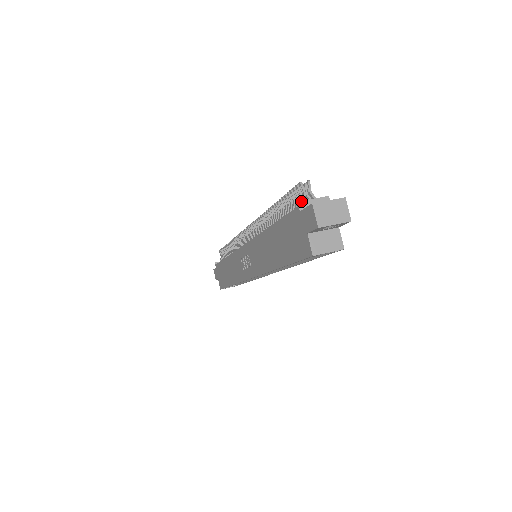
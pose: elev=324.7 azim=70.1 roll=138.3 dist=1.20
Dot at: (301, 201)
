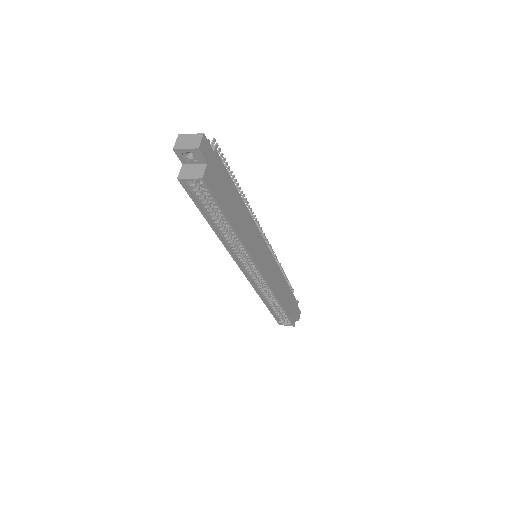
Dot at: occluded
